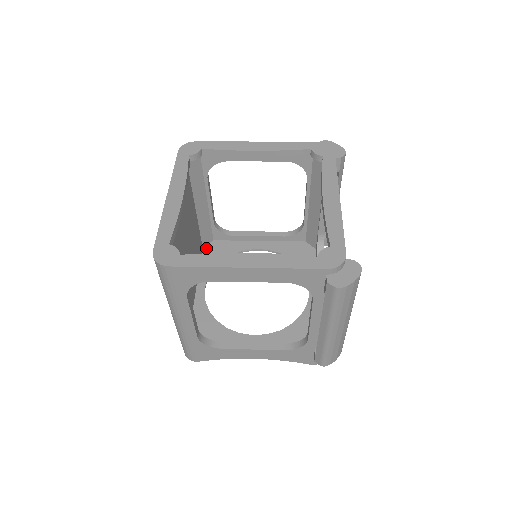
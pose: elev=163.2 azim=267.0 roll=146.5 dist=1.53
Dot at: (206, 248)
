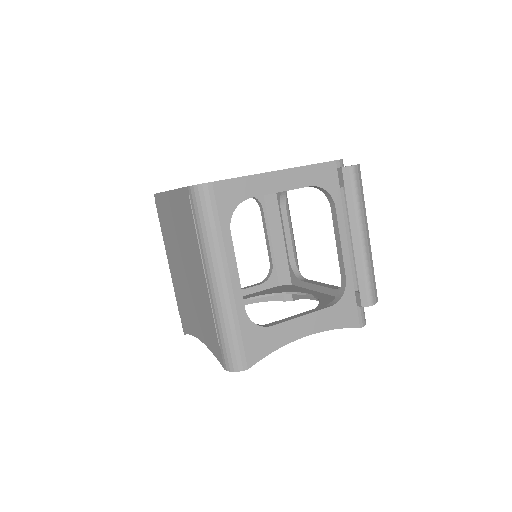
Dot at: occluded
